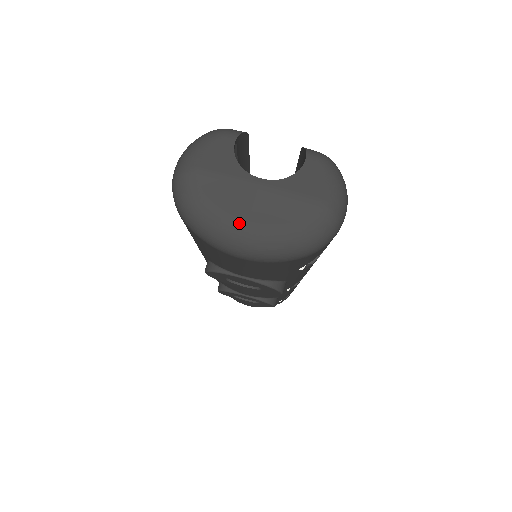
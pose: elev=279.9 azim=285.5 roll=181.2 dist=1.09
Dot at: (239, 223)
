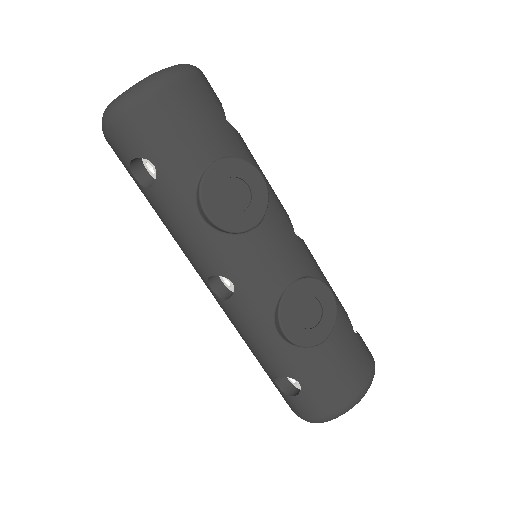
Dot at: (146, 78)
